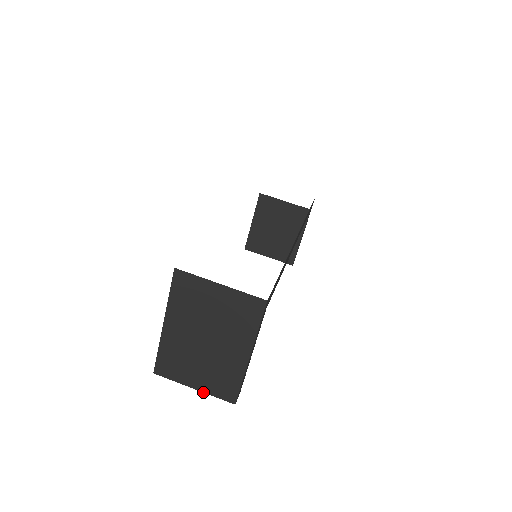
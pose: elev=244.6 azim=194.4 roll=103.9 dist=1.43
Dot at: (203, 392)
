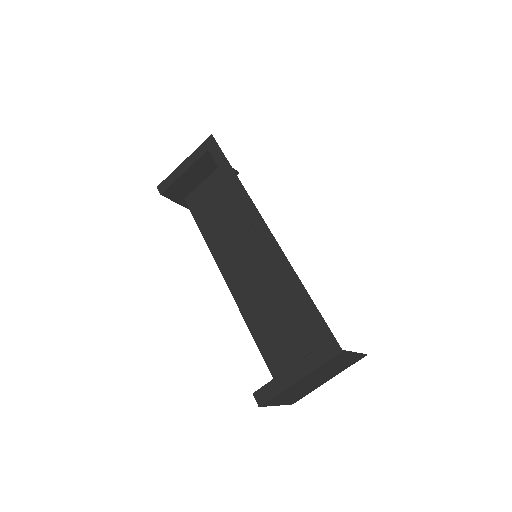
Dot at: occluded
